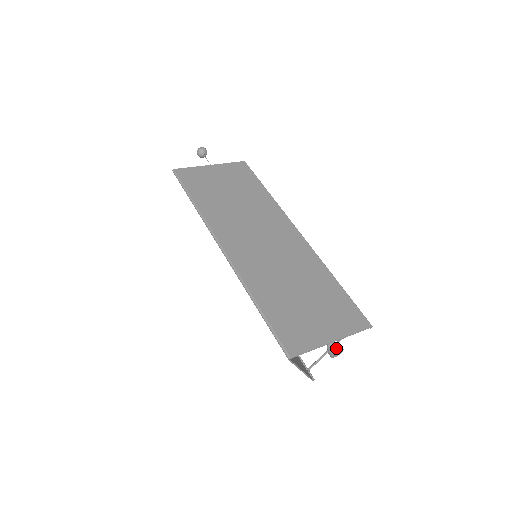
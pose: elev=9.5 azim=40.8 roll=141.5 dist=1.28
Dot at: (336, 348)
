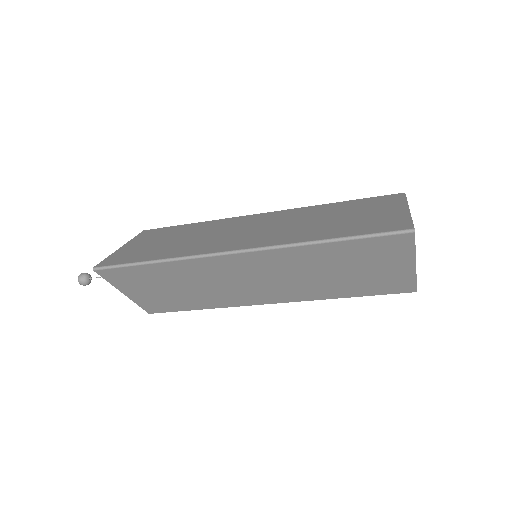
Dot at: occluded
